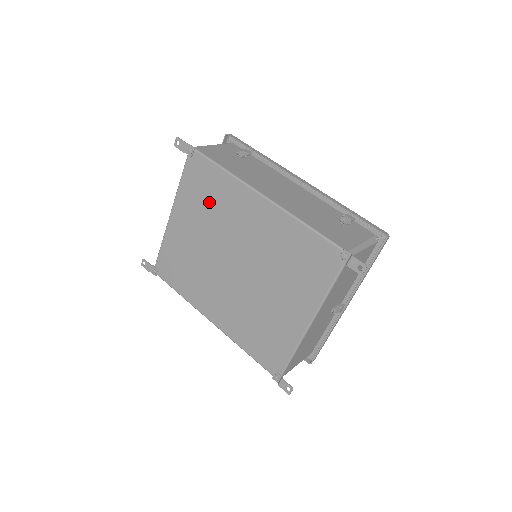
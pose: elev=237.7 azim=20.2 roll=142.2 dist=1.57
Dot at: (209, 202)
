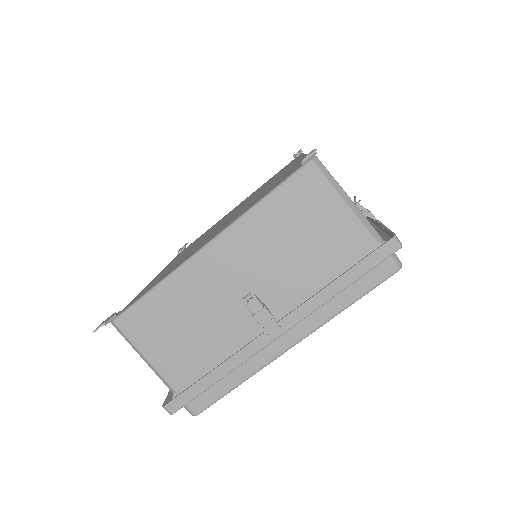
Dot at: occluded
